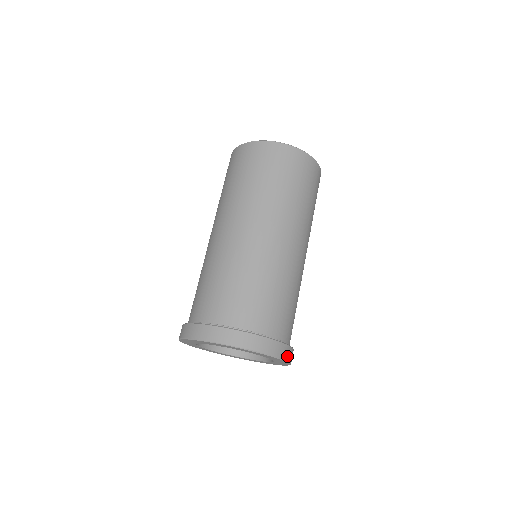
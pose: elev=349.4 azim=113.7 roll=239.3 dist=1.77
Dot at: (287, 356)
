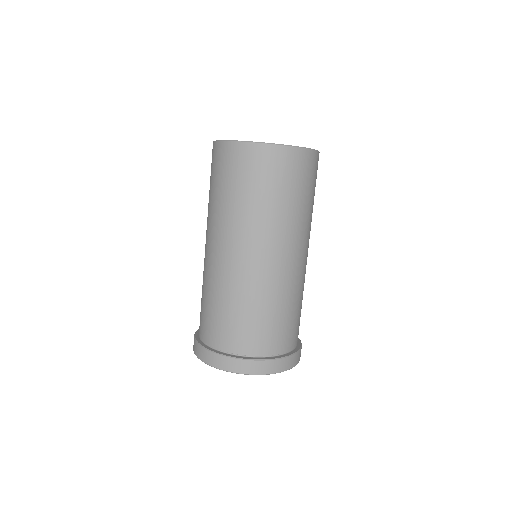
Dot at: (273, 369)
